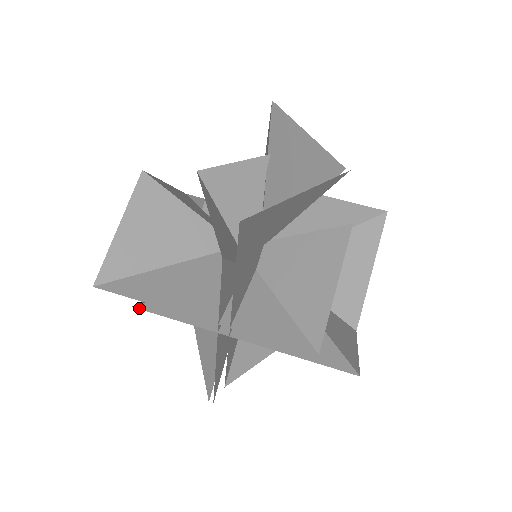
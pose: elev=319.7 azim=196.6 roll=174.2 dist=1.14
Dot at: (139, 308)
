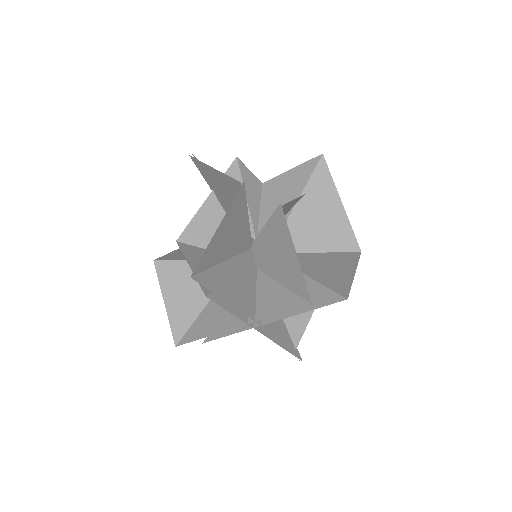
Dot at: (210, 298)
